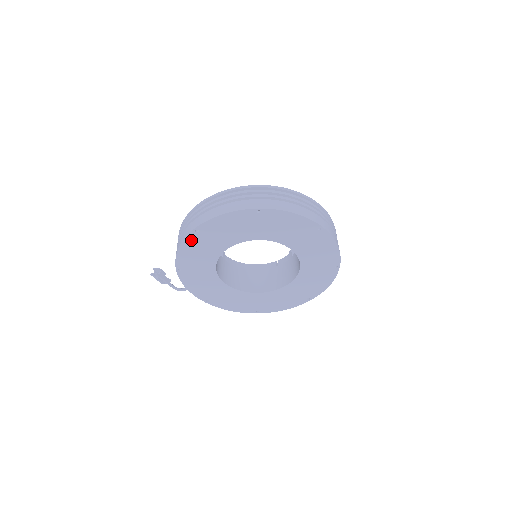
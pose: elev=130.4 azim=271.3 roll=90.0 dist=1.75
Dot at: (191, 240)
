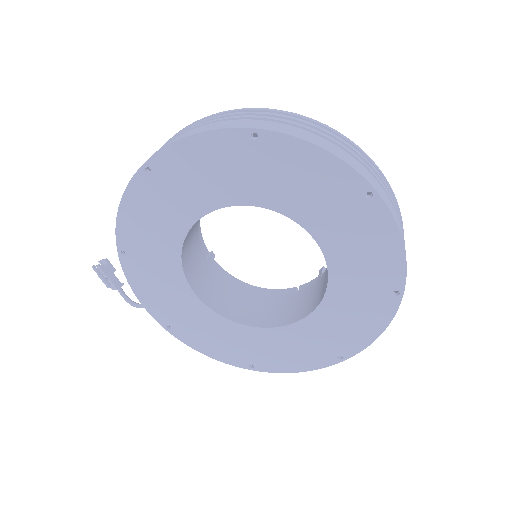
Dot at: (139, 190)
